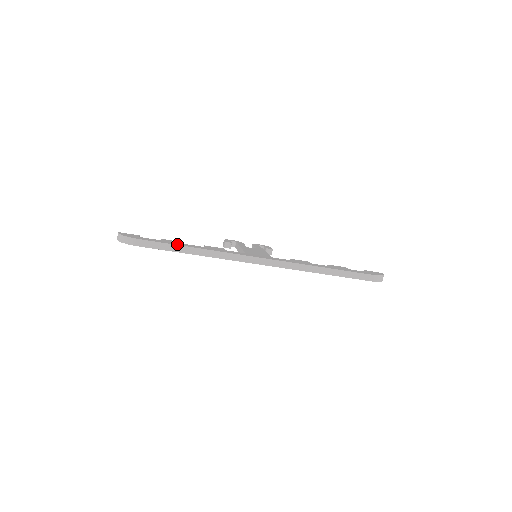
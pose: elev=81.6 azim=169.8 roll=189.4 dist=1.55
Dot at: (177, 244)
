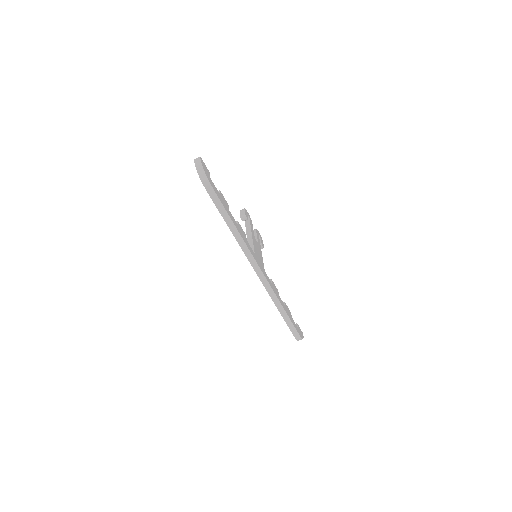
Dot at: (228, 211)
